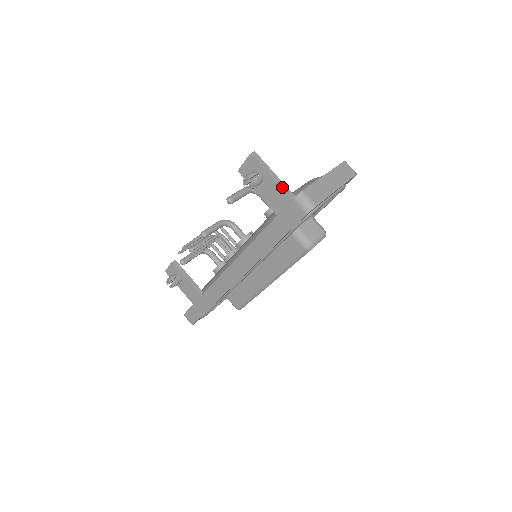
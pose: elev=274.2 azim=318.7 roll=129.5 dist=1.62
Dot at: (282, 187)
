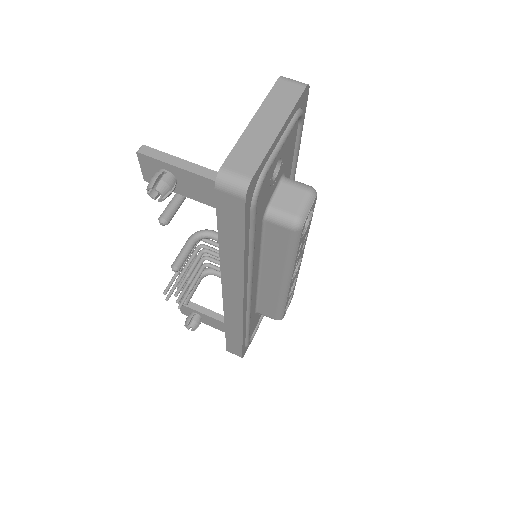
Dot at: (201, 174)
